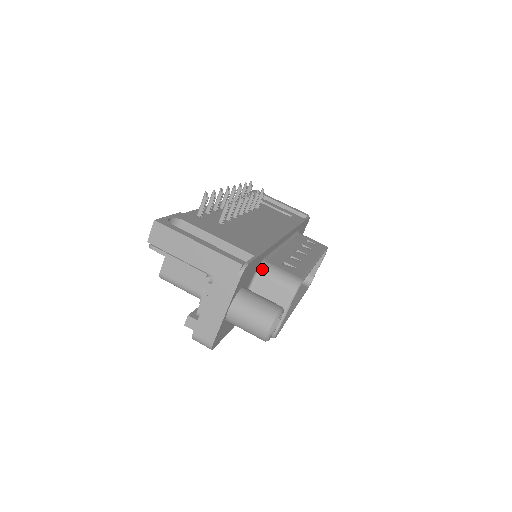
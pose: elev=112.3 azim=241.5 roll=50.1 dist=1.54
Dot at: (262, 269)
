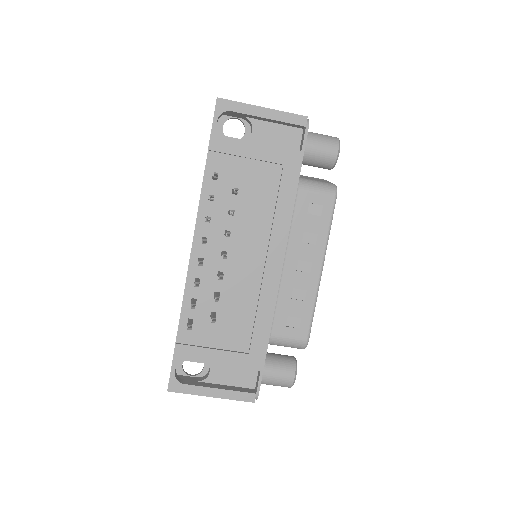
Dot at: (269, 343)
